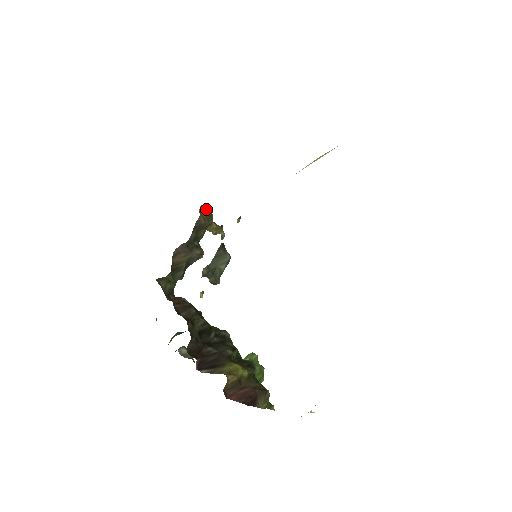
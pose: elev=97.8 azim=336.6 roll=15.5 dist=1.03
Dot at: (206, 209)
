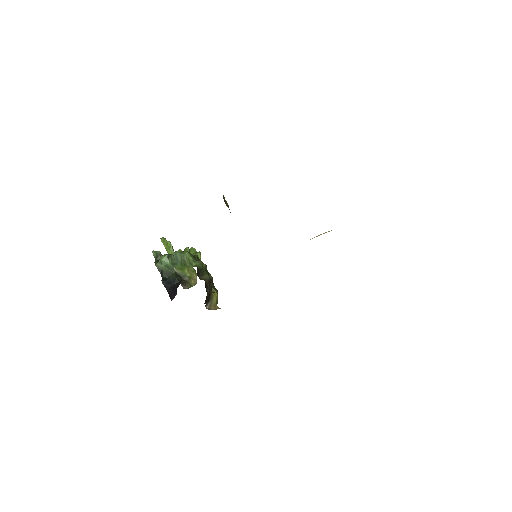
Dot at: occluded
